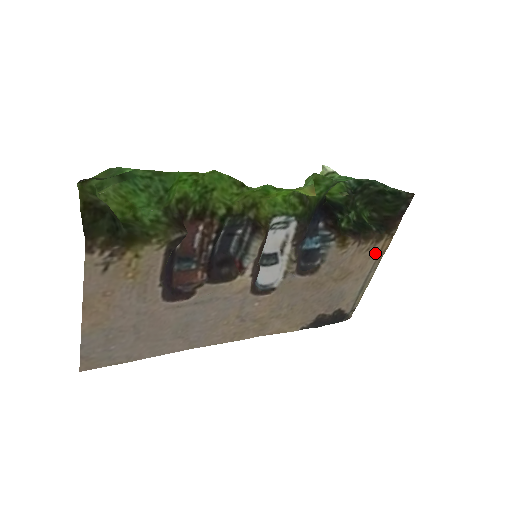
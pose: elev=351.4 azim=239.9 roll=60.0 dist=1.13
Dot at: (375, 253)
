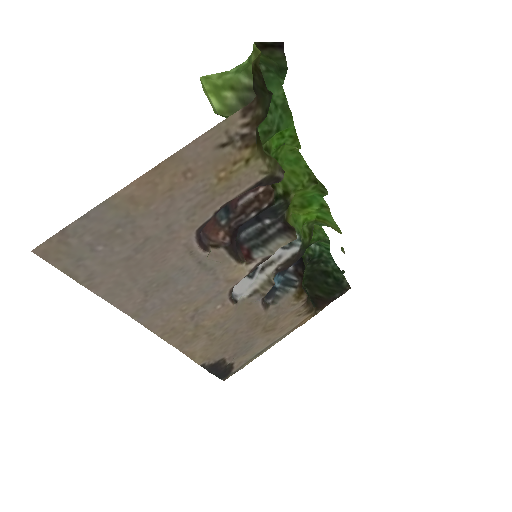
Dot at: (297, 322)
